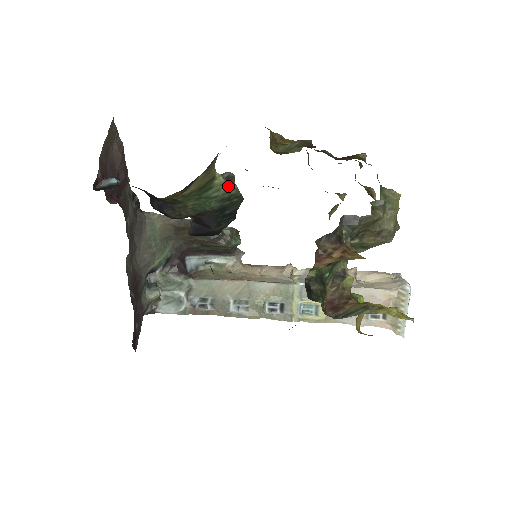
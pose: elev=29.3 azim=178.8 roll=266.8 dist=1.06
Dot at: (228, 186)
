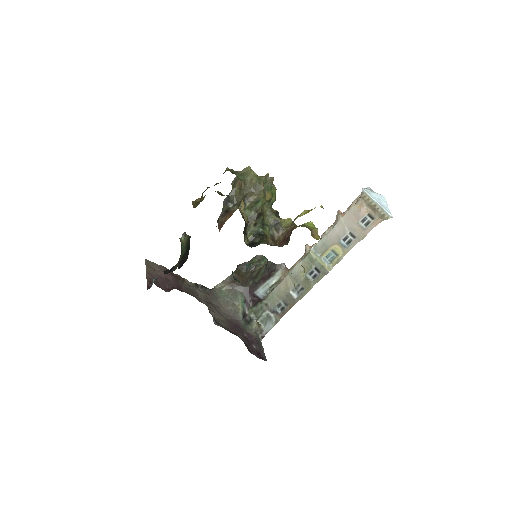
Dot at: (185, 238)
